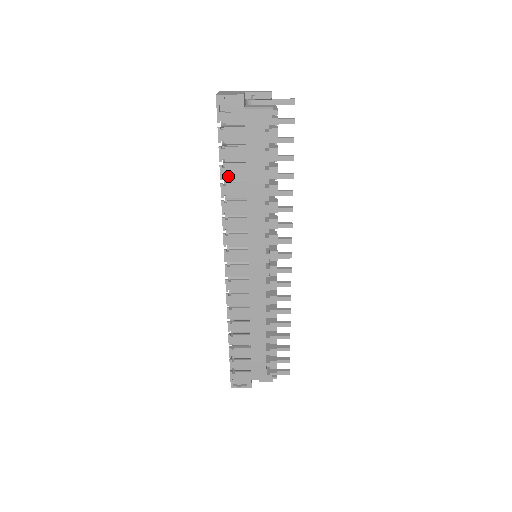
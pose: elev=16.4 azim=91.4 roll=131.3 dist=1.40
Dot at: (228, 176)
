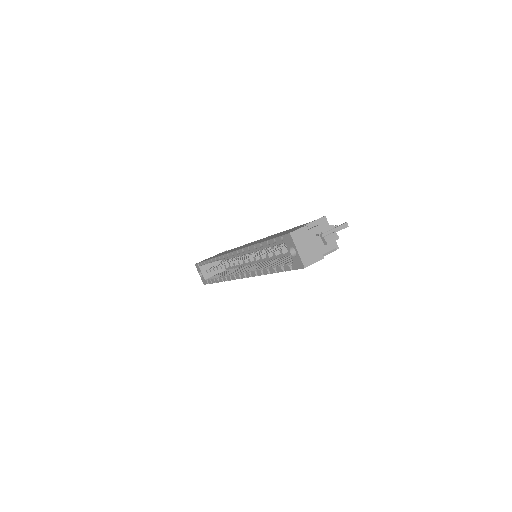
Dot at: occluded
